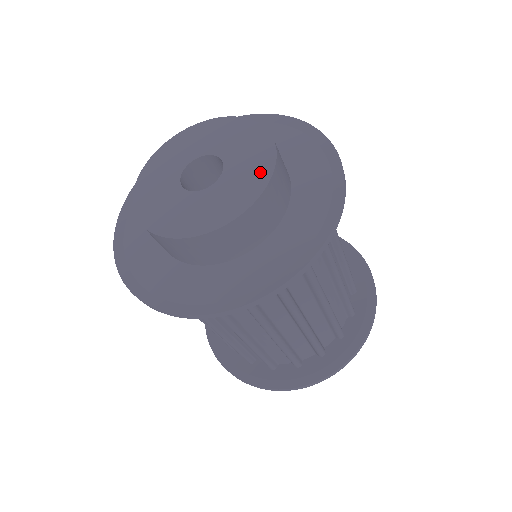
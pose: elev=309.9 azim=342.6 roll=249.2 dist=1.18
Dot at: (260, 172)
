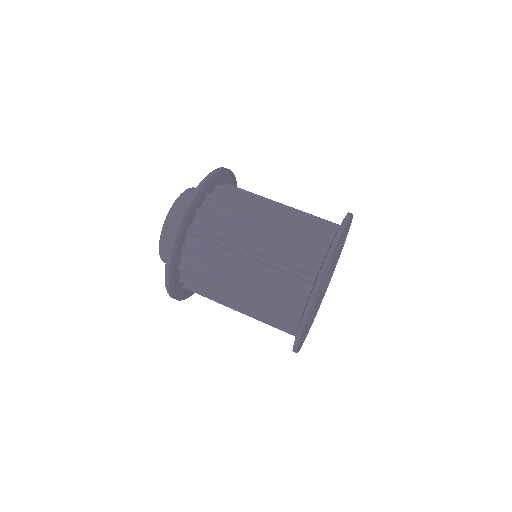
Dot at: occluded
